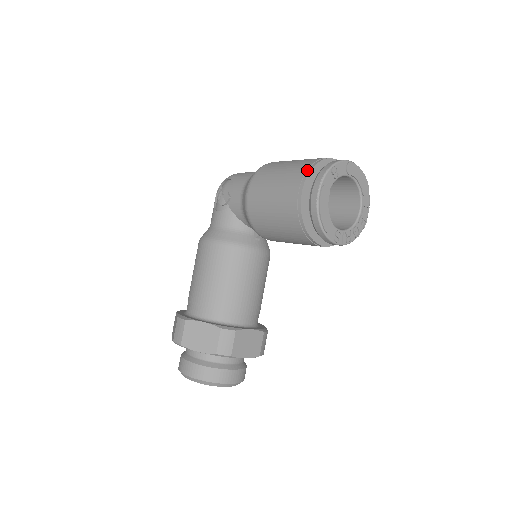
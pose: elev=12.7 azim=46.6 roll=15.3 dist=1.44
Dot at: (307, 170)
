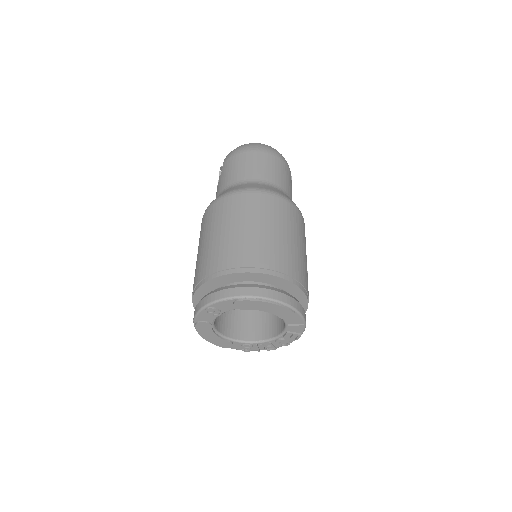
Dot at: (197, 284)
